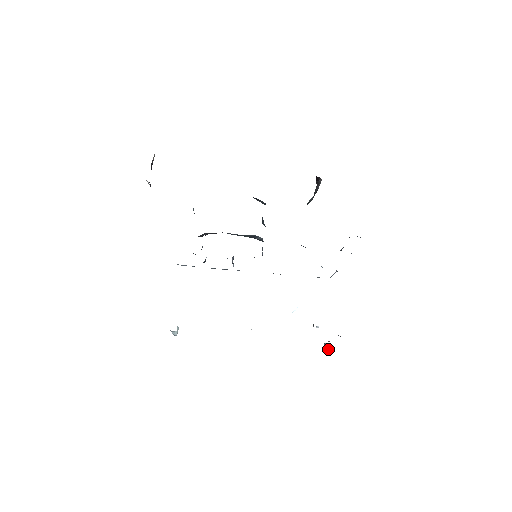
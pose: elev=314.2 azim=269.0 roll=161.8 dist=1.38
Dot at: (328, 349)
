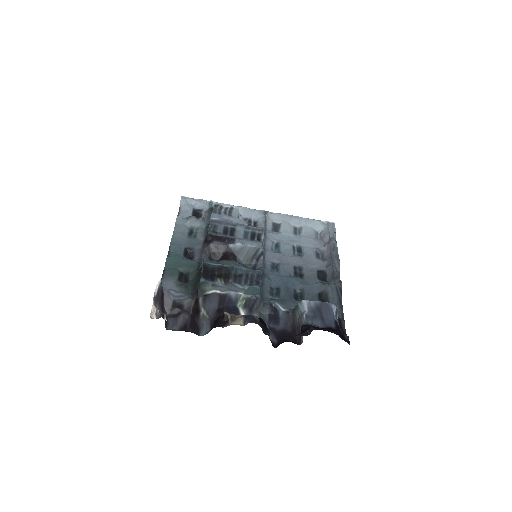
Dot at: occluded
